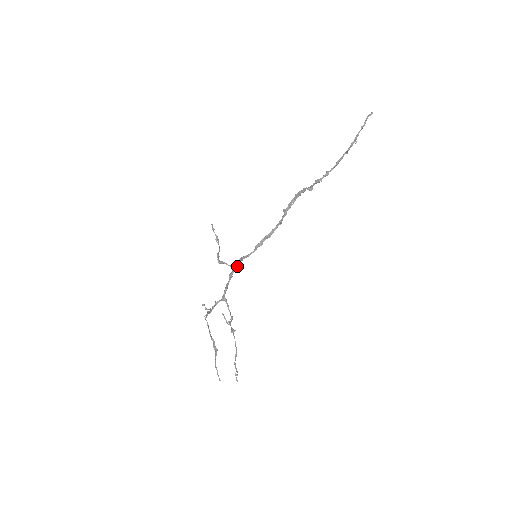
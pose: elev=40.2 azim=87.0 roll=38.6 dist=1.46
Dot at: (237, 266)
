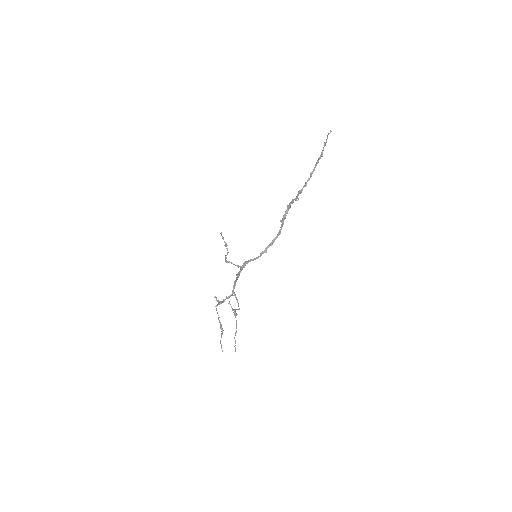
Dot at: (244, 267)
